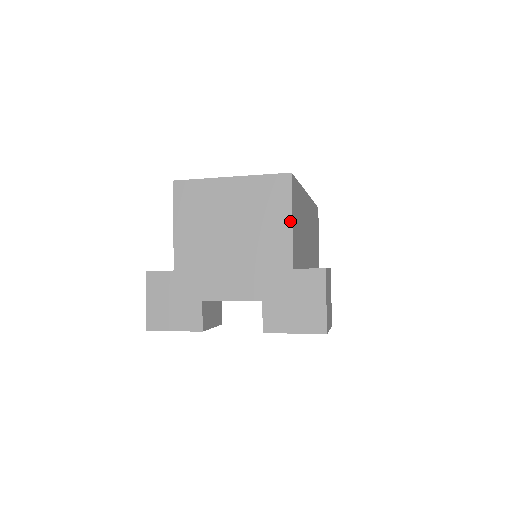
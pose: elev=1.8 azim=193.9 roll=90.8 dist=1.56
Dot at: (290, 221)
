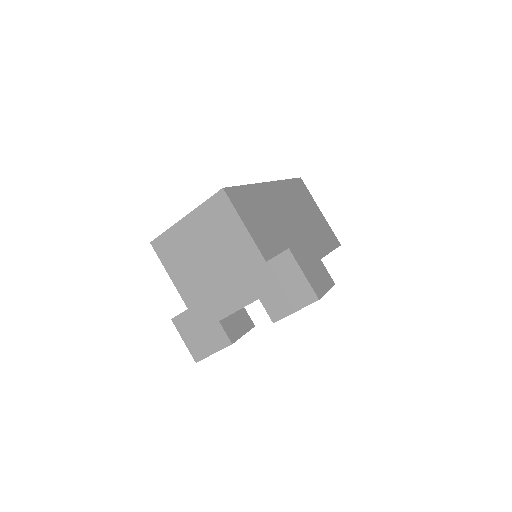
Dot at: (243, 226)
